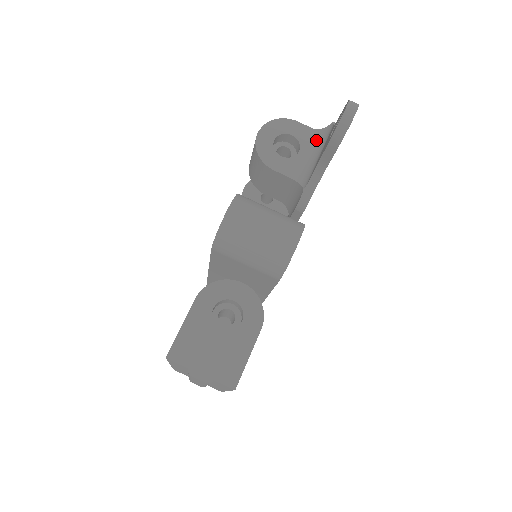
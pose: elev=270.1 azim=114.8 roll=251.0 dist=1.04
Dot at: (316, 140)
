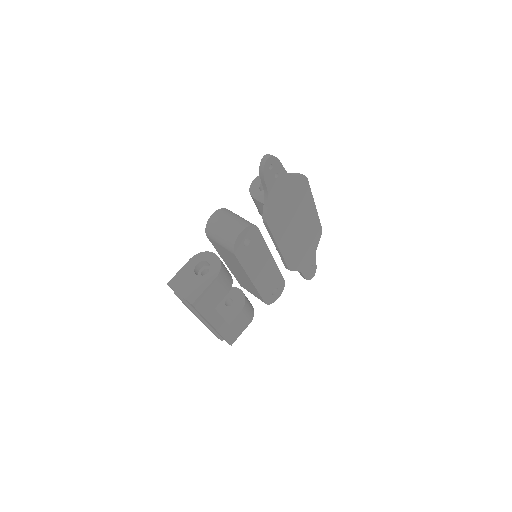
Dot at: occluded
